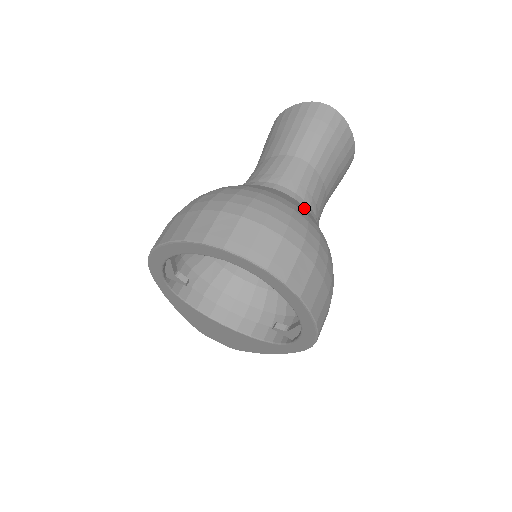
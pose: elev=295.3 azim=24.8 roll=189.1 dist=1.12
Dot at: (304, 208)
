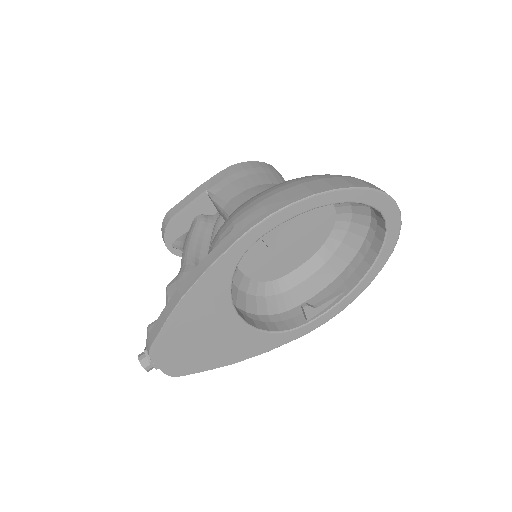
Dot at: occluded
